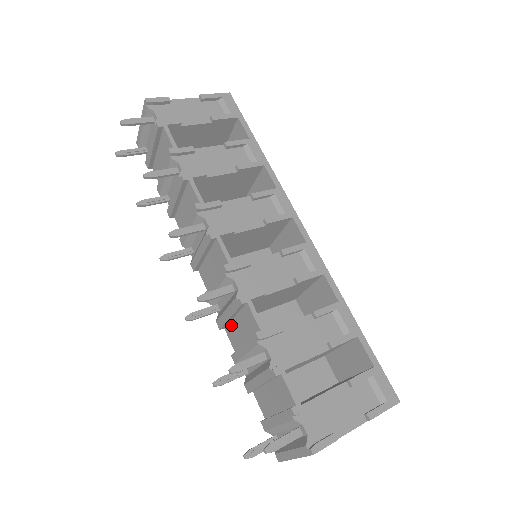
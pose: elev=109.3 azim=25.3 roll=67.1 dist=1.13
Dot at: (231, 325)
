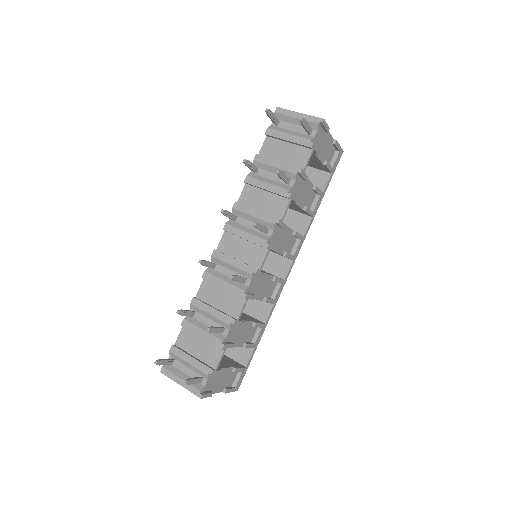
Dot at: (214, 286)
